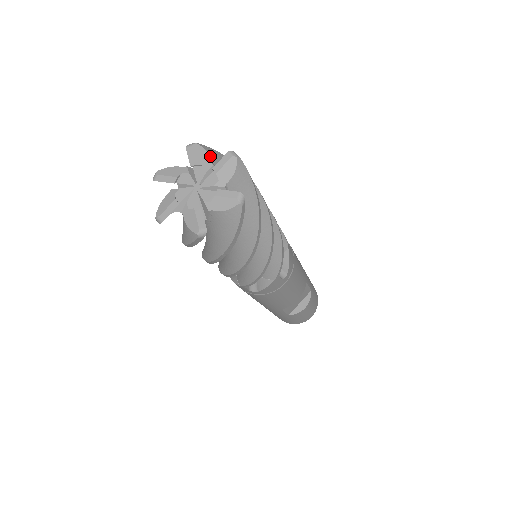
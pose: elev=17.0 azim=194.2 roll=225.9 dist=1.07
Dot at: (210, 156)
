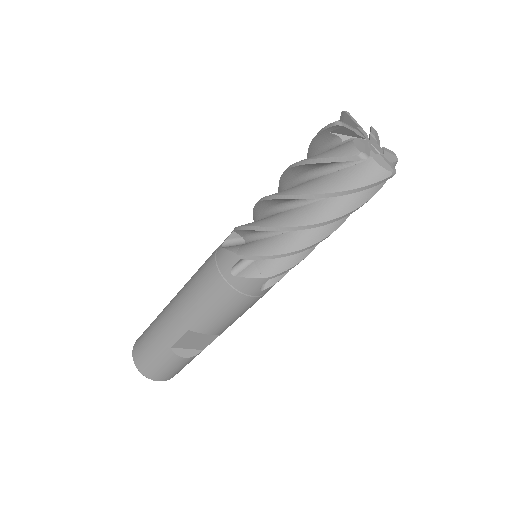
Dot at: occluded
